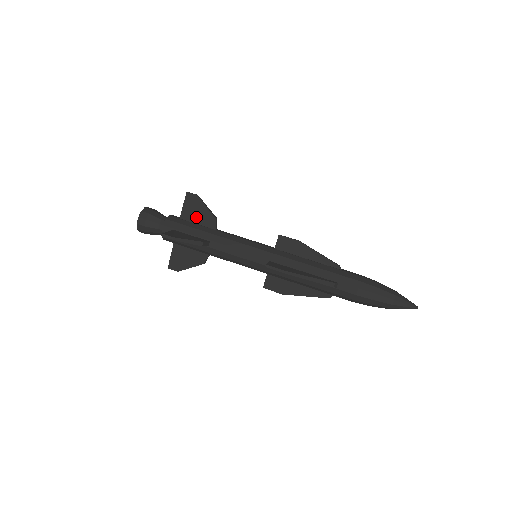
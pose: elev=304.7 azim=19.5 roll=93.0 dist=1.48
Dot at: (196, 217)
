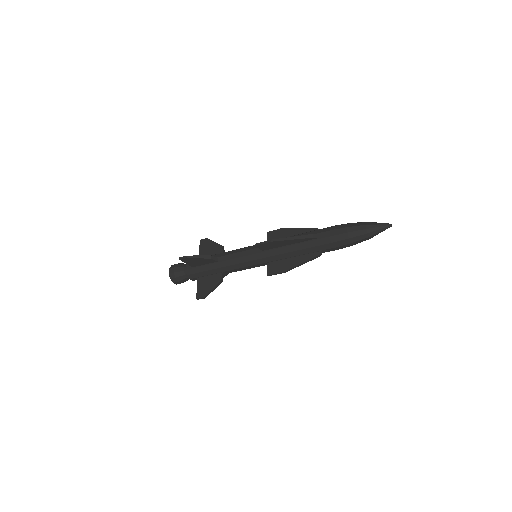
Dot at: (209, 252)
